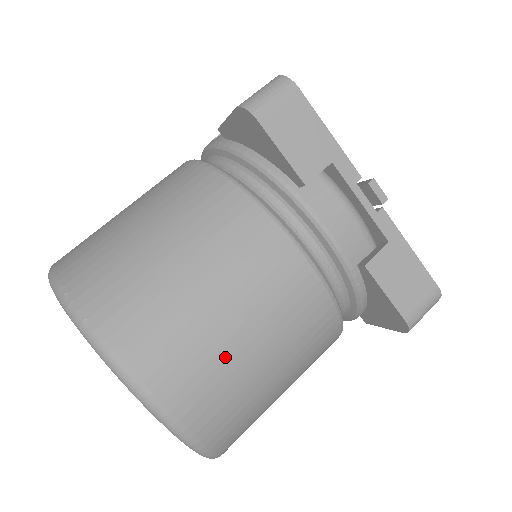
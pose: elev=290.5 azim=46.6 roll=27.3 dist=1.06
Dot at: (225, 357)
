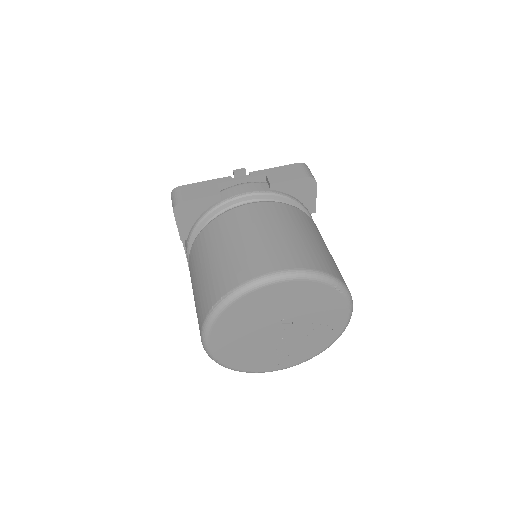
Dot at: (277, 242)
